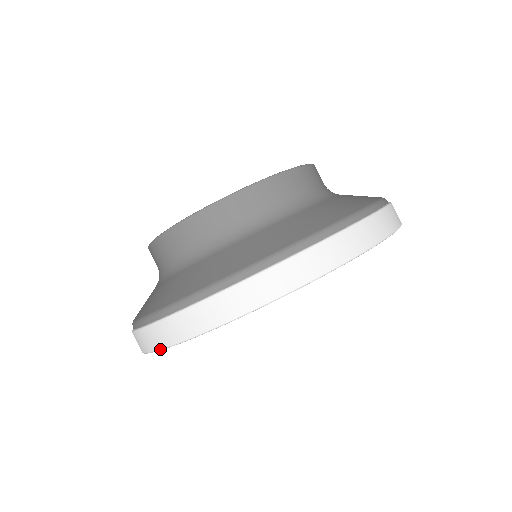
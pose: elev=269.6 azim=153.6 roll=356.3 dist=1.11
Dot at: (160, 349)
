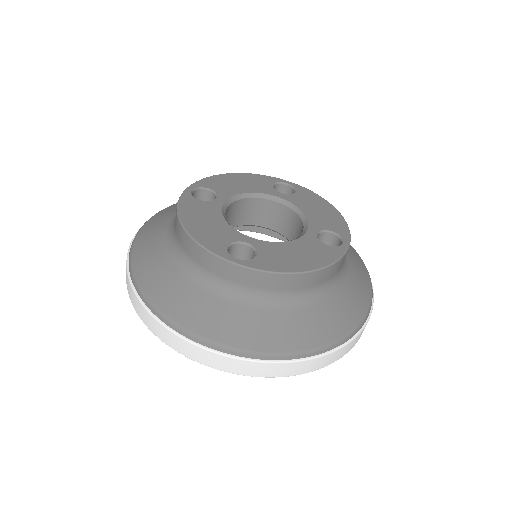
Dot at: occluded
